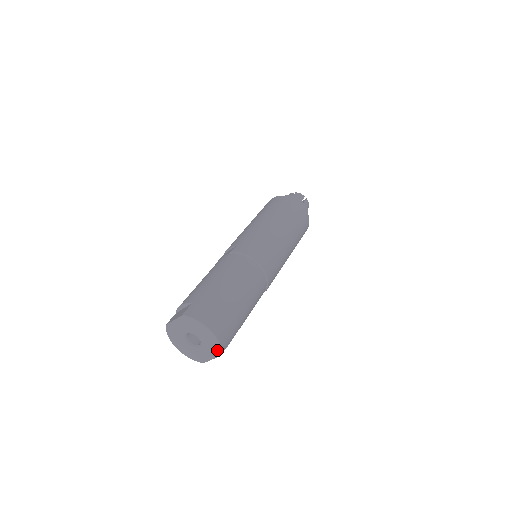
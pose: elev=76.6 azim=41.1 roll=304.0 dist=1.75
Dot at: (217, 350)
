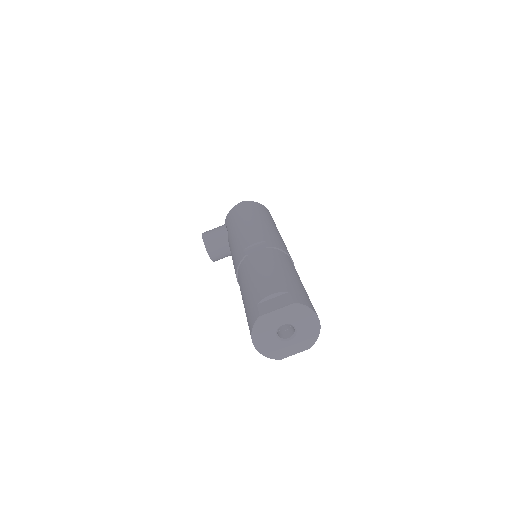
Dot at: (311, 342)
